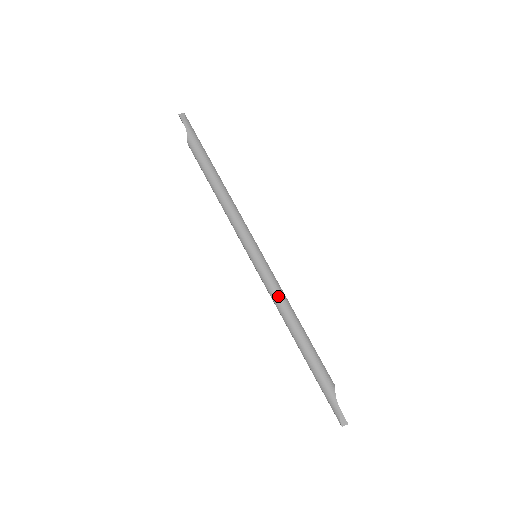
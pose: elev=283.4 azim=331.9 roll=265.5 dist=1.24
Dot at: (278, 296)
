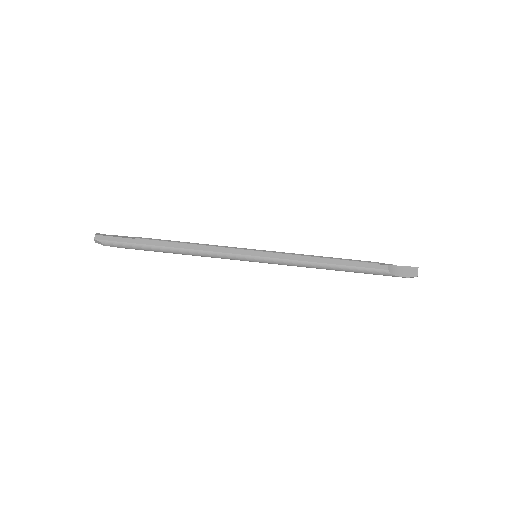
Dot at: (298, 266)
